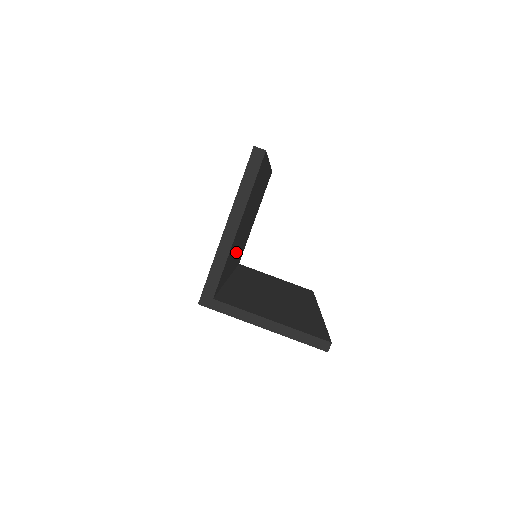
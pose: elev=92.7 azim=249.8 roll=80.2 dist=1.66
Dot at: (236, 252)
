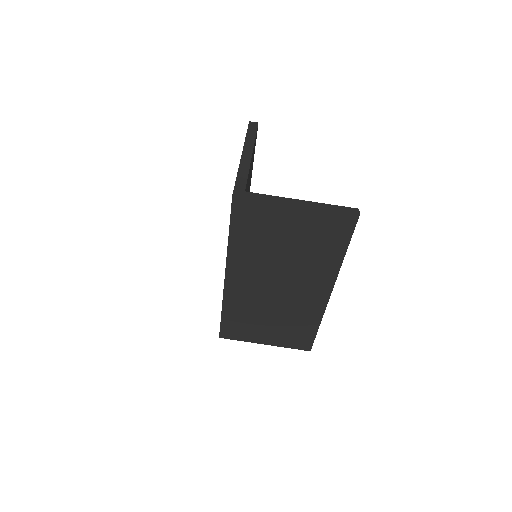
Dot at: occluded
